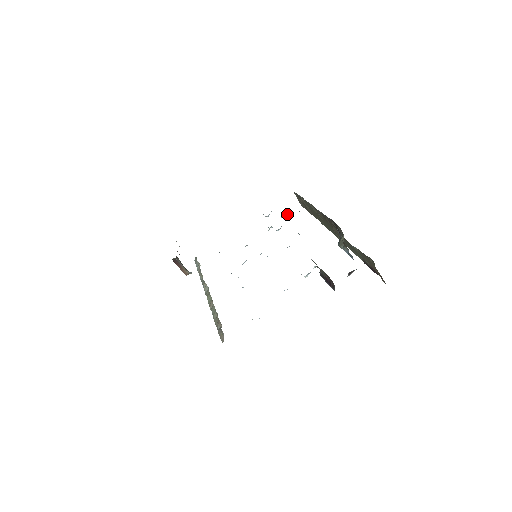
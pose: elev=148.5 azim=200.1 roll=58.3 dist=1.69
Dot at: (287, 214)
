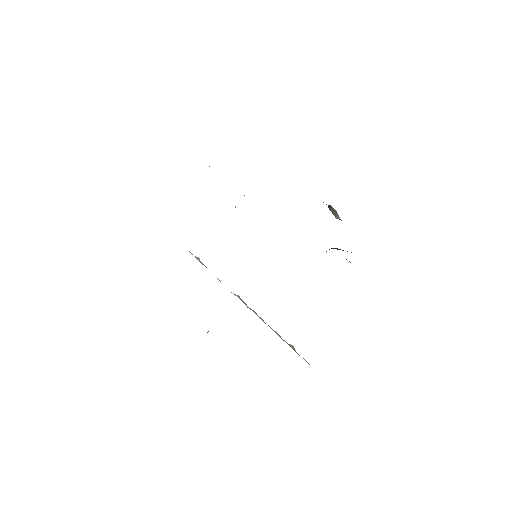
Dot at: occluded
